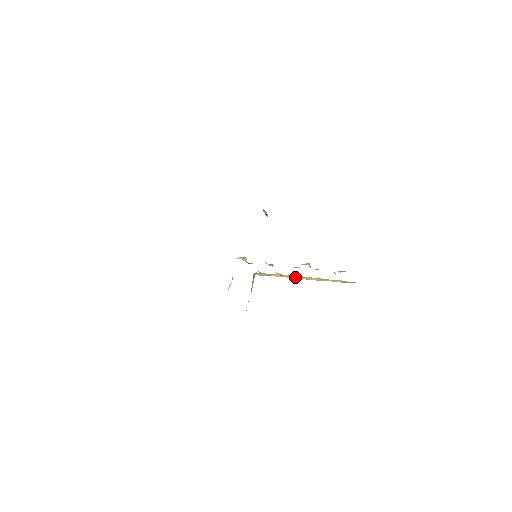
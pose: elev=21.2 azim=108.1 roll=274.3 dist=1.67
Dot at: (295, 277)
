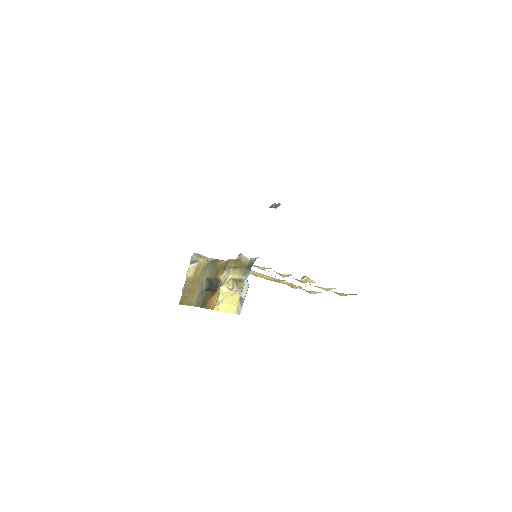
Dot at: occluded
